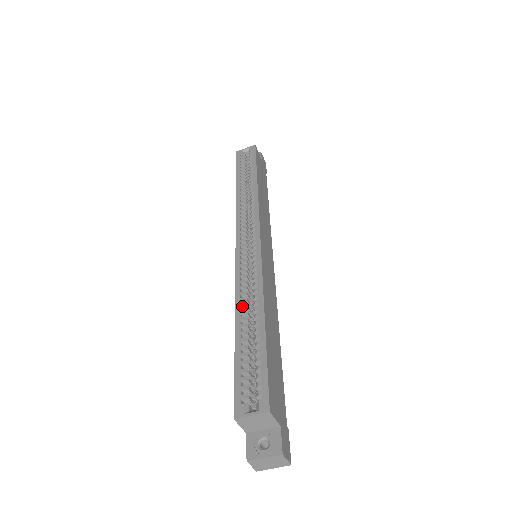
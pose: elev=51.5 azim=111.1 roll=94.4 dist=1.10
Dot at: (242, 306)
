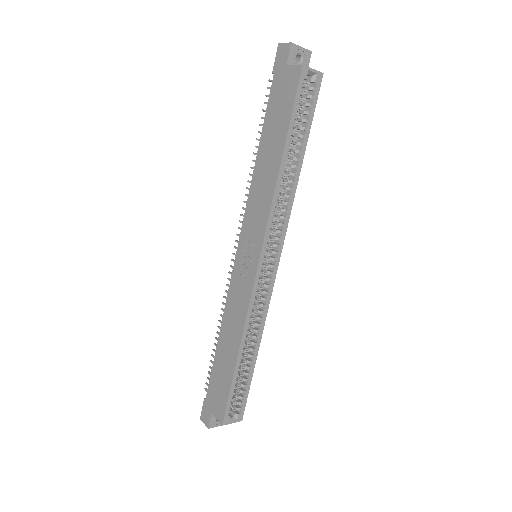
Dot at: occluded
